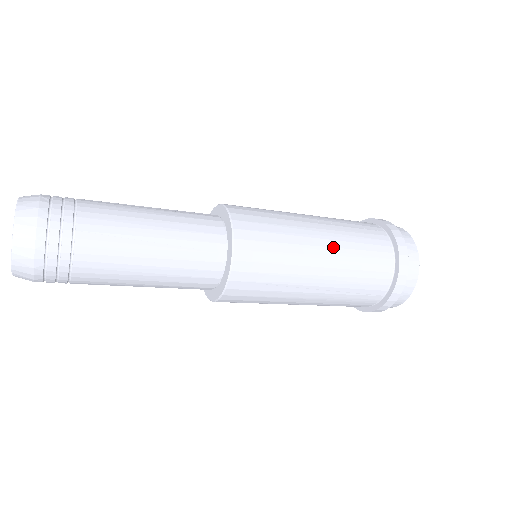
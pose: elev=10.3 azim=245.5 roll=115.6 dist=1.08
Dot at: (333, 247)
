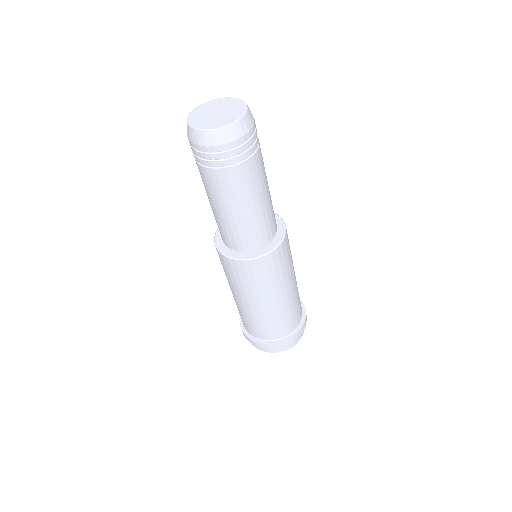
Dot at: occluded
